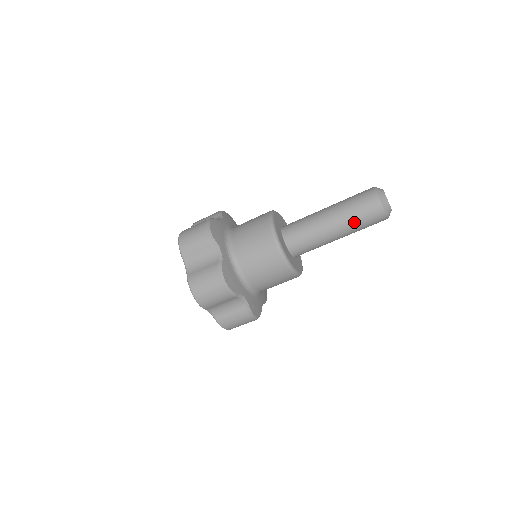
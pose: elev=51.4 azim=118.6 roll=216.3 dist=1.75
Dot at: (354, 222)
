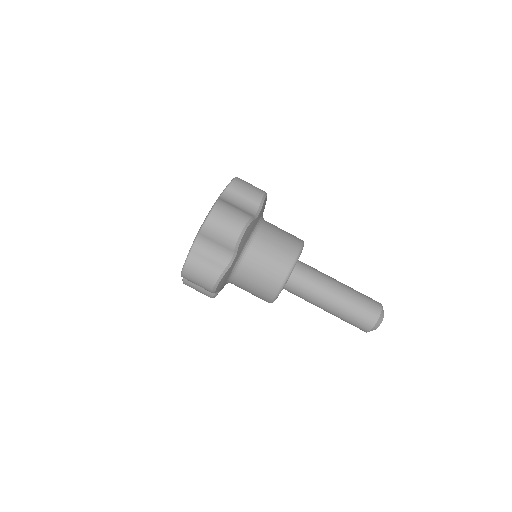
Dot at: (356, 293)
